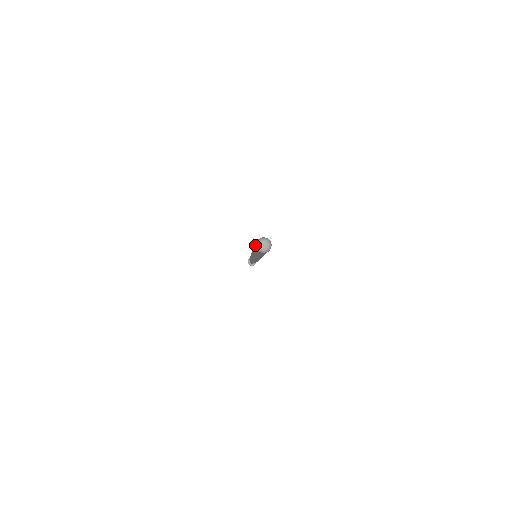
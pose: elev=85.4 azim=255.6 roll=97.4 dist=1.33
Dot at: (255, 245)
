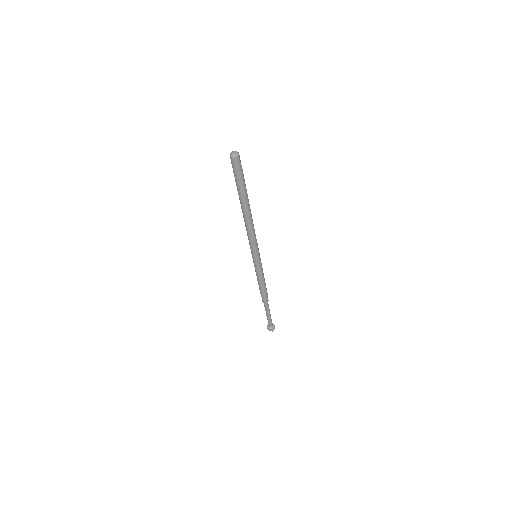
Dot at: occluded
